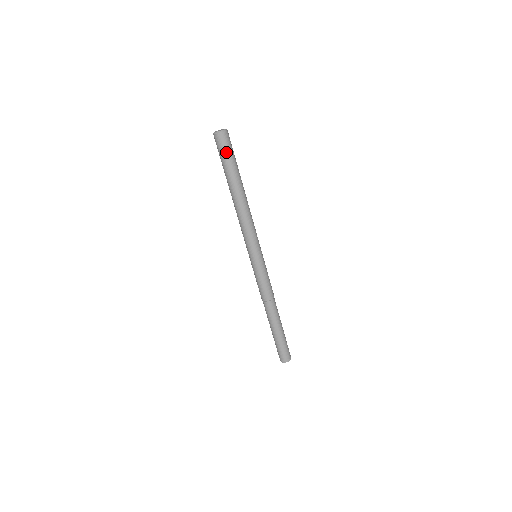
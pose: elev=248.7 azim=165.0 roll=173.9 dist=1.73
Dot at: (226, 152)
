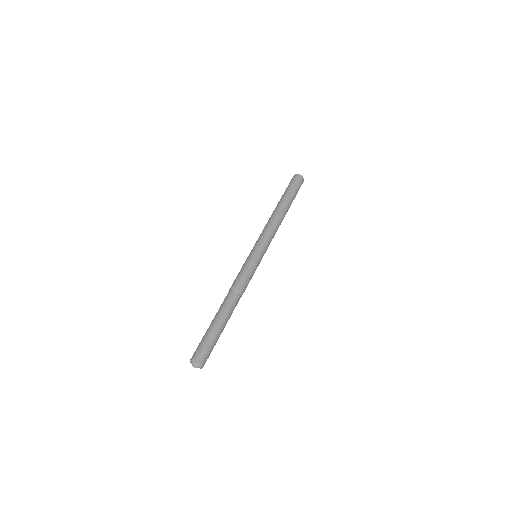
Dot at: (291, 184)
